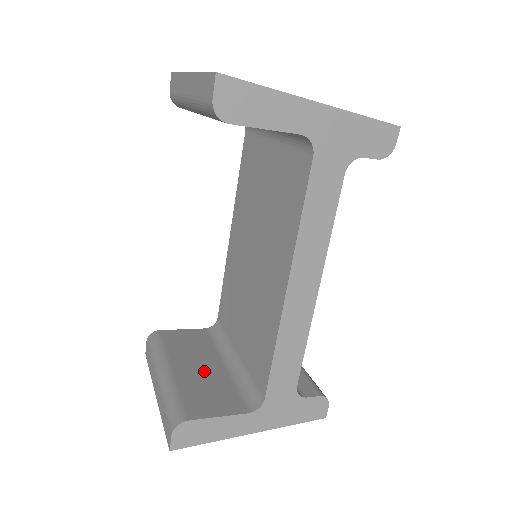
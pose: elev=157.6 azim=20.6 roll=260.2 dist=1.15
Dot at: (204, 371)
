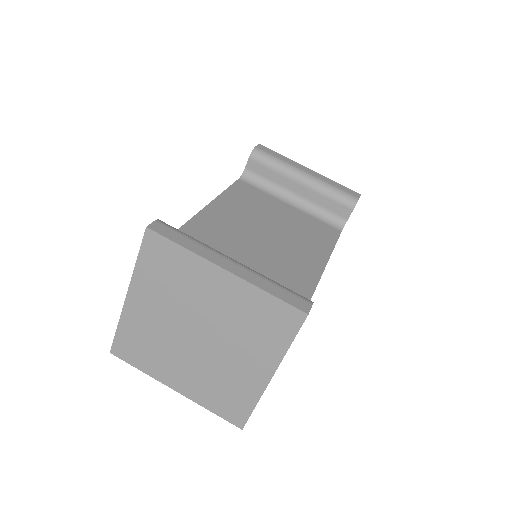
Dot at: occluded
